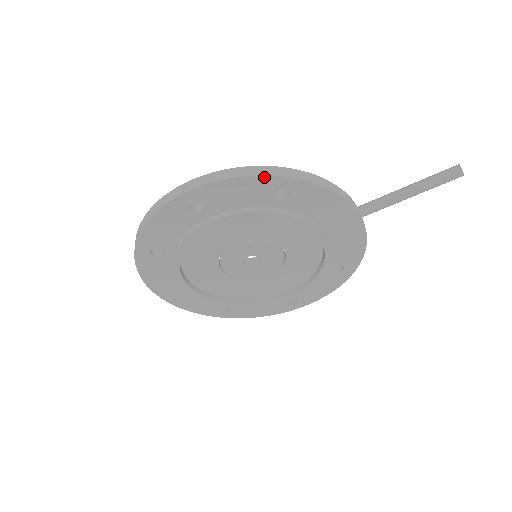
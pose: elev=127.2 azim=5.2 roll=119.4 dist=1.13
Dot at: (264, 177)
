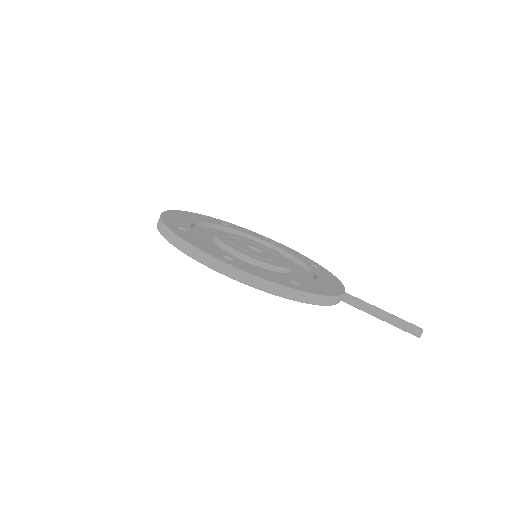
Dot at: (283, 297)
